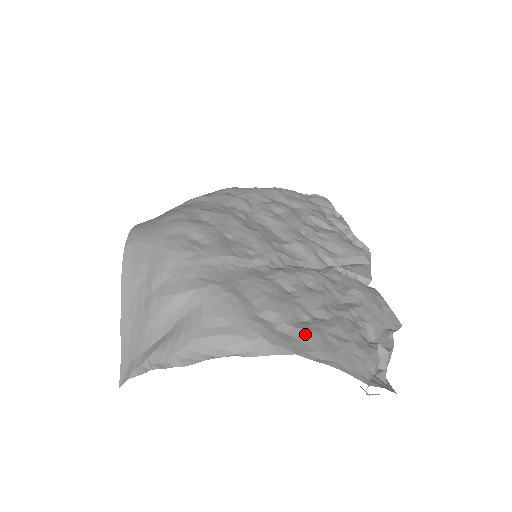
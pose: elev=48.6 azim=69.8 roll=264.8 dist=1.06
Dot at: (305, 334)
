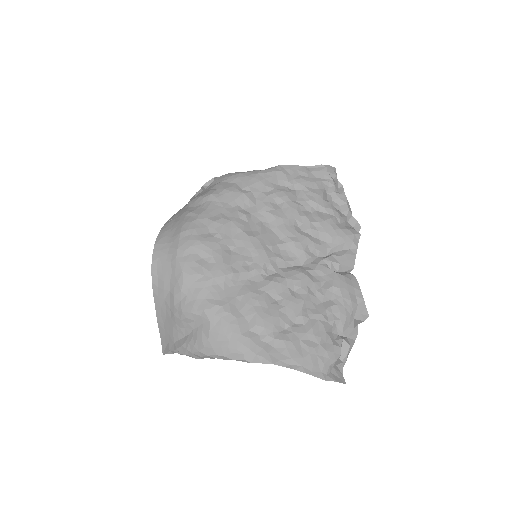
Dot at: (283, 344)
